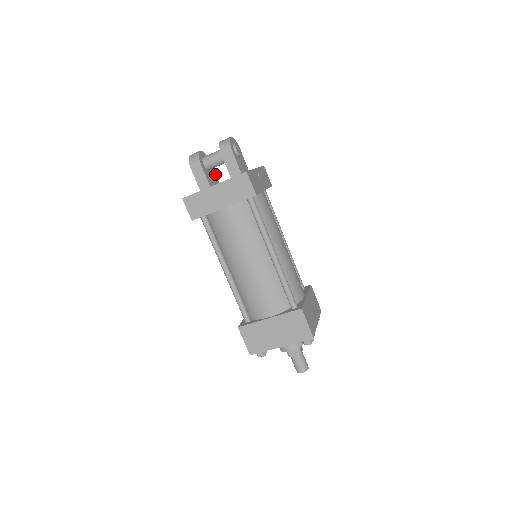
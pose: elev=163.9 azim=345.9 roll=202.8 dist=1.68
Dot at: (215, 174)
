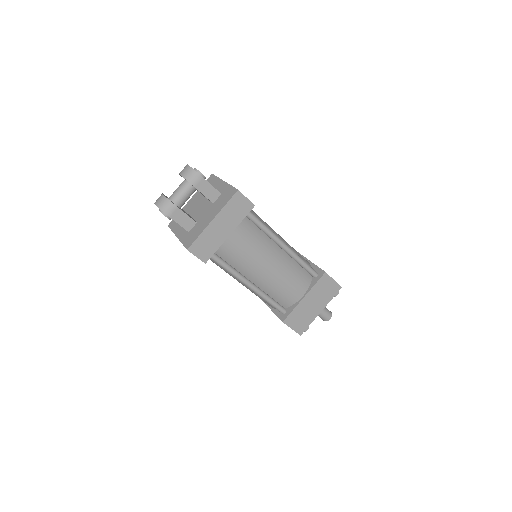
Dot at: occluded
